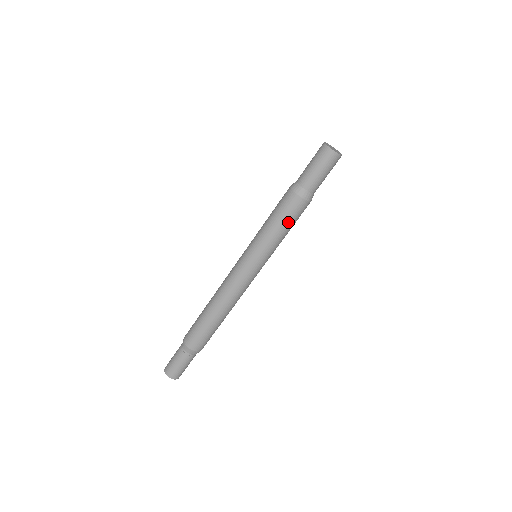
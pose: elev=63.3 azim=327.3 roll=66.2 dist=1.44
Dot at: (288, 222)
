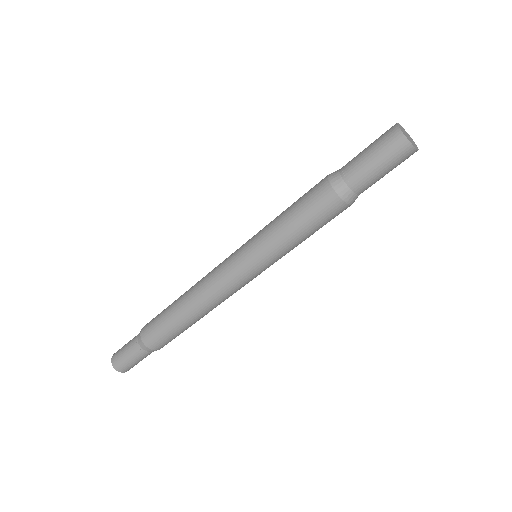
Dot at: (314, 228)
